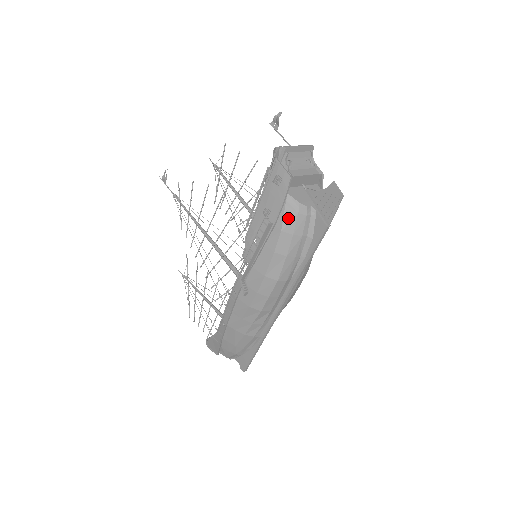
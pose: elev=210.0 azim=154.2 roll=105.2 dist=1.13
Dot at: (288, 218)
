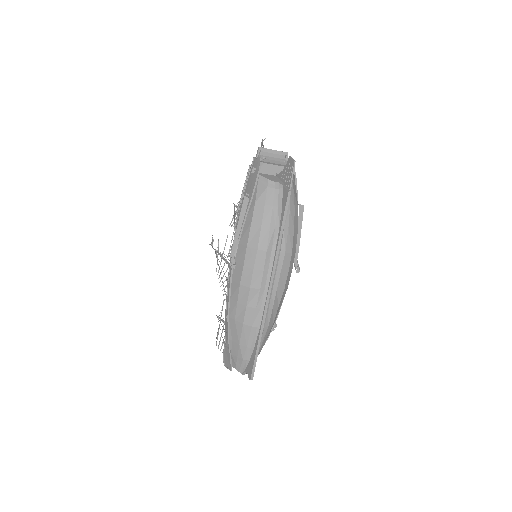
Dot at: (260, 192)
